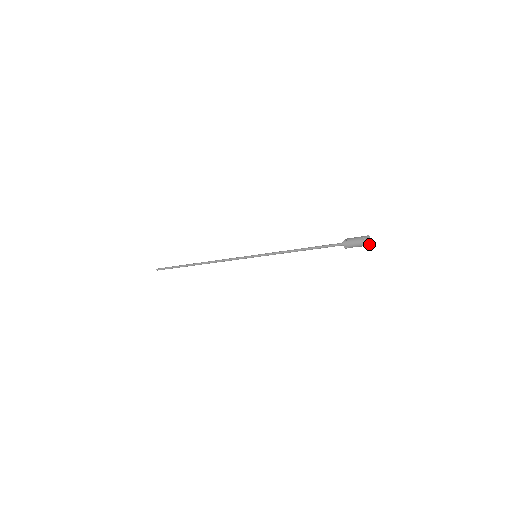
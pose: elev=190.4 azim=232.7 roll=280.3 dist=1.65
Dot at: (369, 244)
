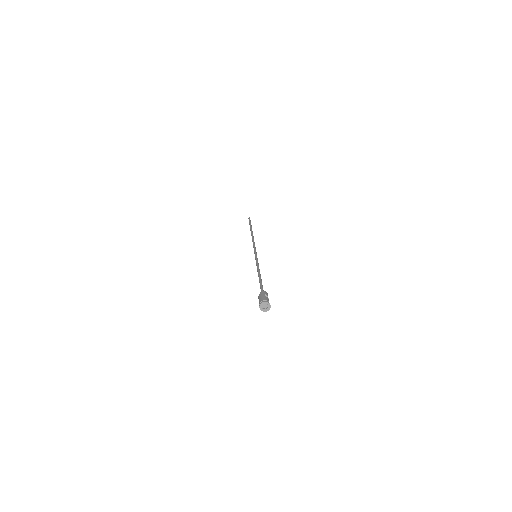
Dot at: (266, 310)
